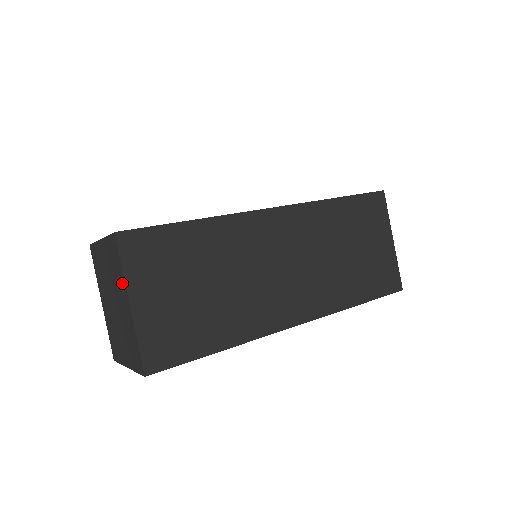
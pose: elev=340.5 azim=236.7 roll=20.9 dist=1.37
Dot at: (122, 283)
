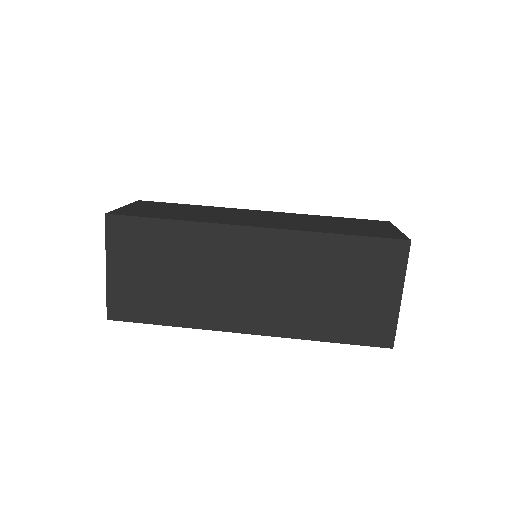
Dot at: occluded
